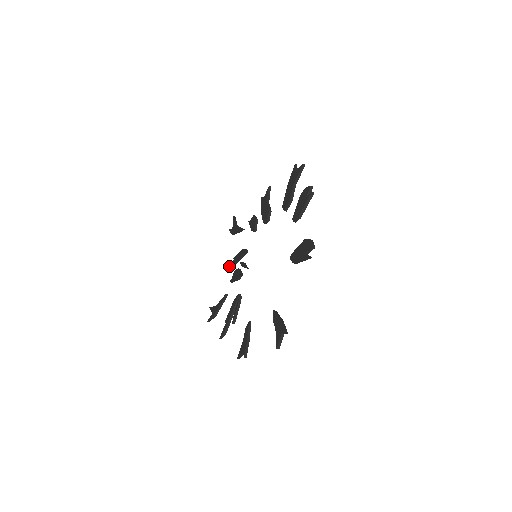
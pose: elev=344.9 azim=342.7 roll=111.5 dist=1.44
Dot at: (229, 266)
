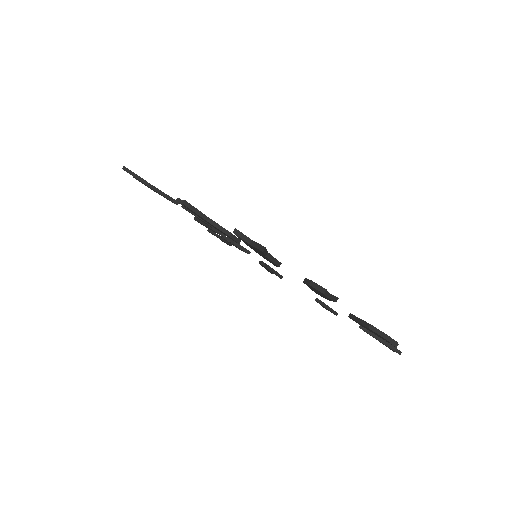
Dot at: occluded
